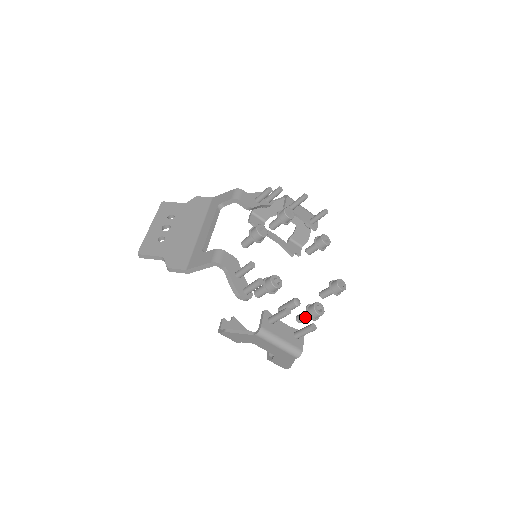
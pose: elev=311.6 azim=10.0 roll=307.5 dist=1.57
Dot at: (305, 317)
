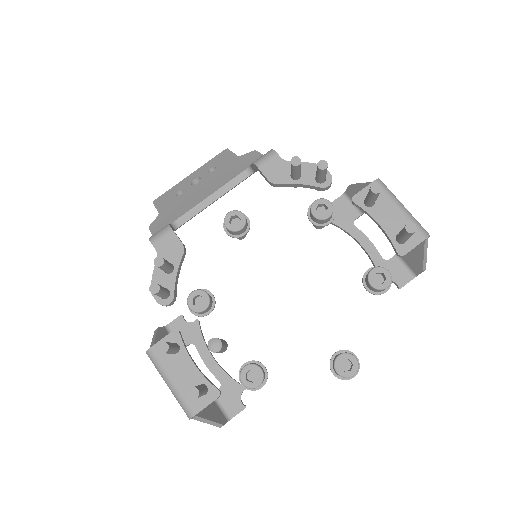
Dot at: occluded
